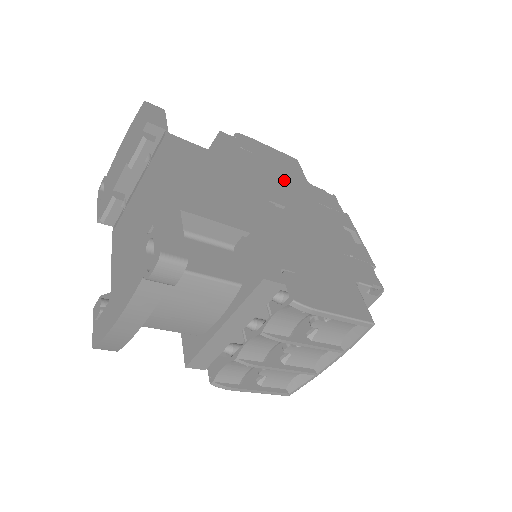
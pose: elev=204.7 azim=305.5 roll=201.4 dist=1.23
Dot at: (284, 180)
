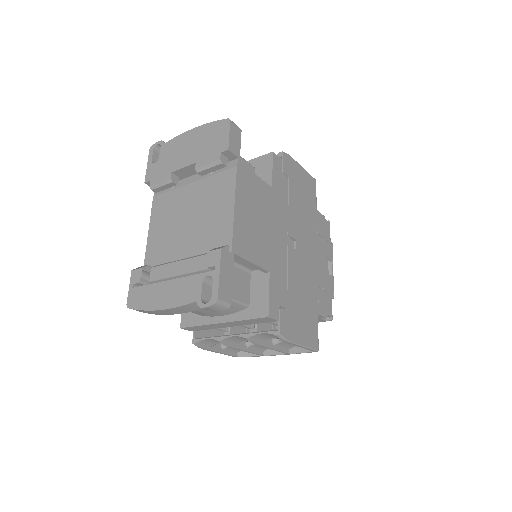
Dot at: (302, 209)
